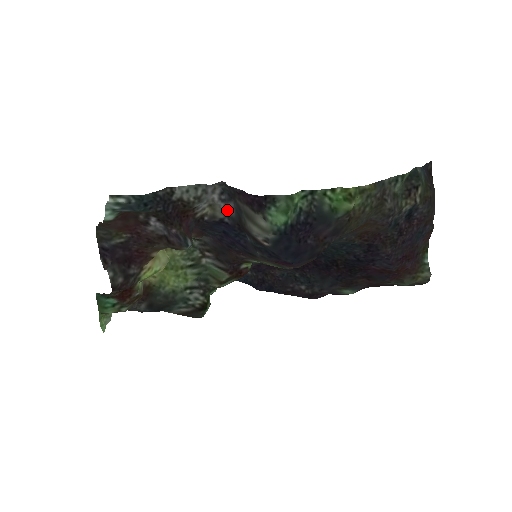
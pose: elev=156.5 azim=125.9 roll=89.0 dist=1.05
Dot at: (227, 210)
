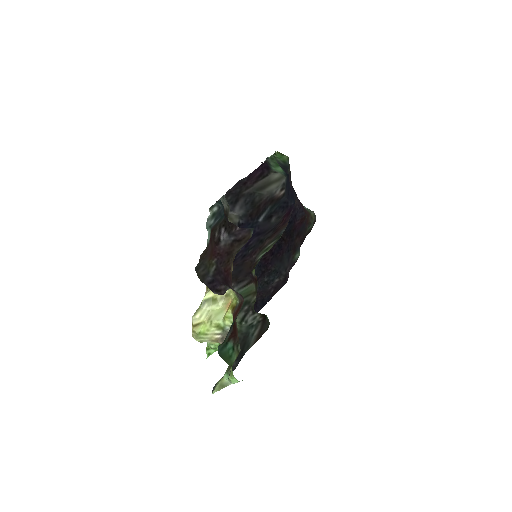
Dot at: (237, 214)
